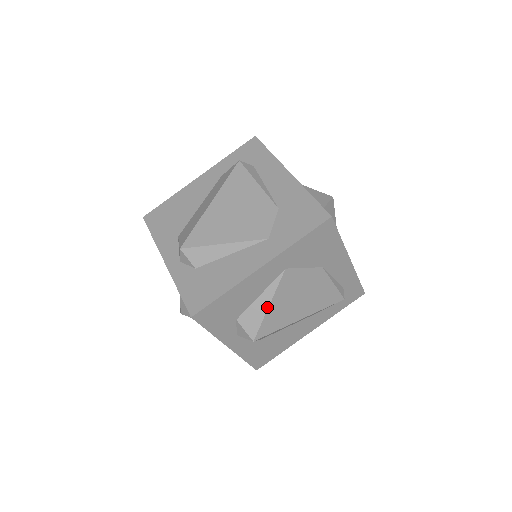
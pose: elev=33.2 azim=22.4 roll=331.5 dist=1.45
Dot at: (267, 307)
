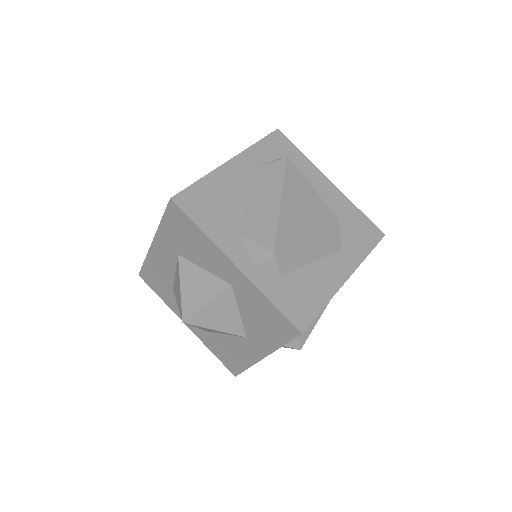
Dot at: occluded
